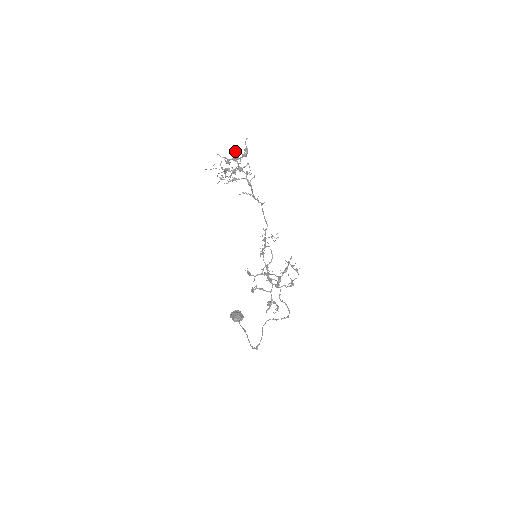
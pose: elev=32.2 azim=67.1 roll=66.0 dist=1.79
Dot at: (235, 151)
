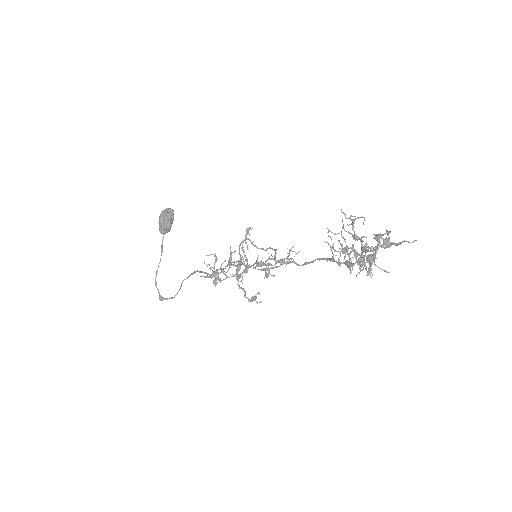
Dot at: occluded
